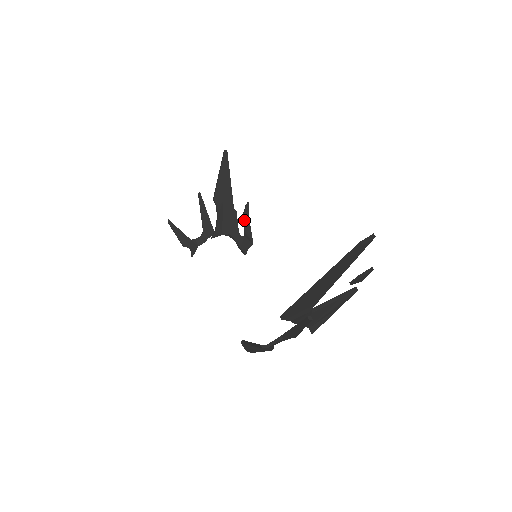
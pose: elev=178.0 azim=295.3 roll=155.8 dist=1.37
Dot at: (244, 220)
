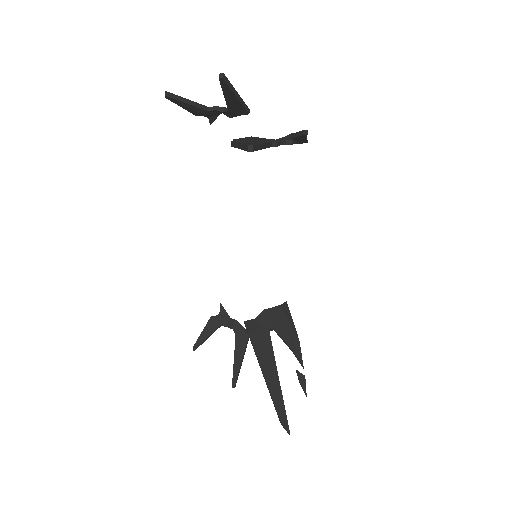
Dot at: (295, 138)
